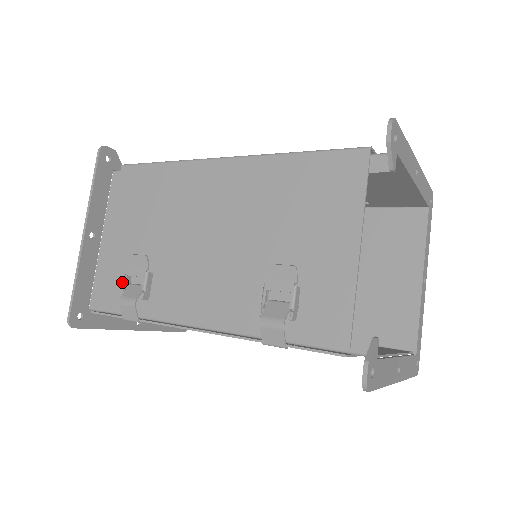
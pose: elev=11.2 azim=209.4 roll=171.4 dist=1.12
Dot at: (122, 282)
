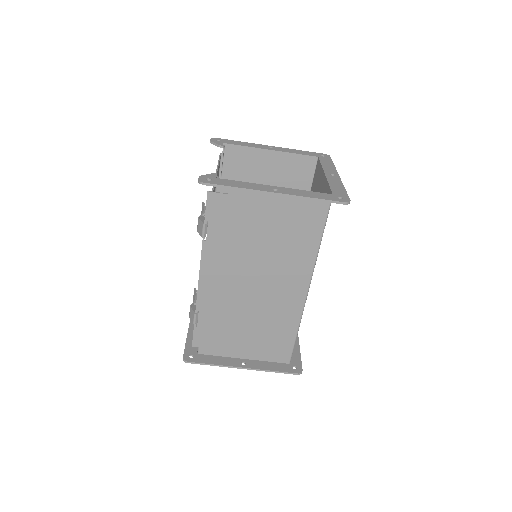
Dot at: occluded
